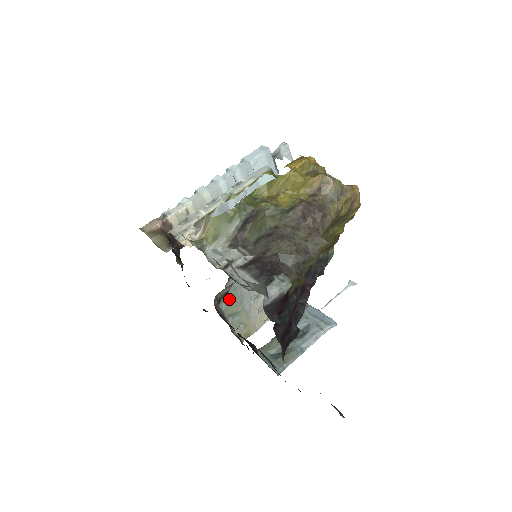
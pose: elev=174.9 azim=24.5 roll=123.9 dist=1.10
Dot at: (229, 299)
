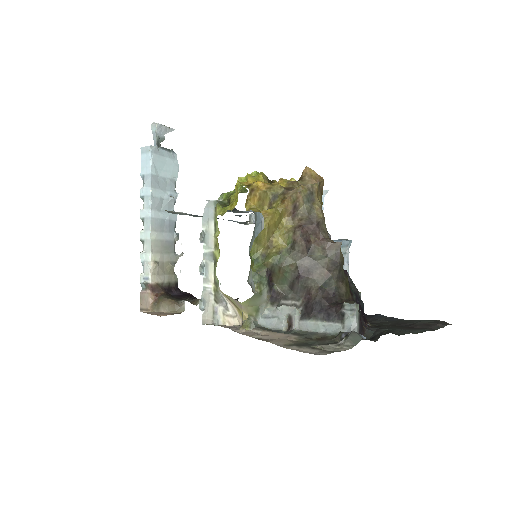
Dot at: occluded
